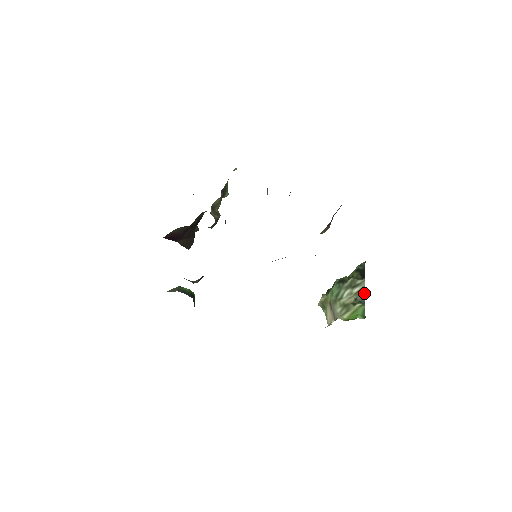
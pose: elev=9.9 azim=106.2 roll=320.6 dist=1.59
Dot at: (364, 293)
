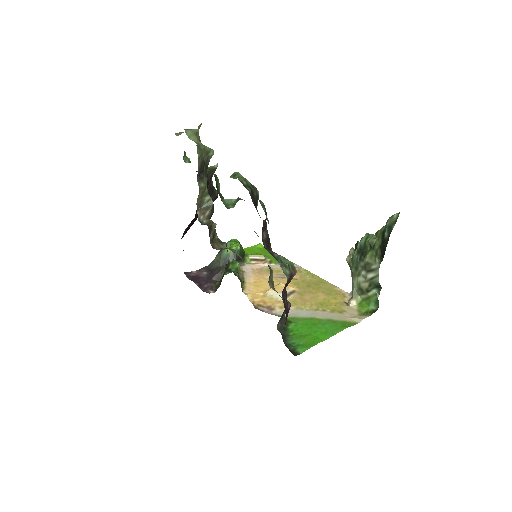
Dot at: (378, 282)
